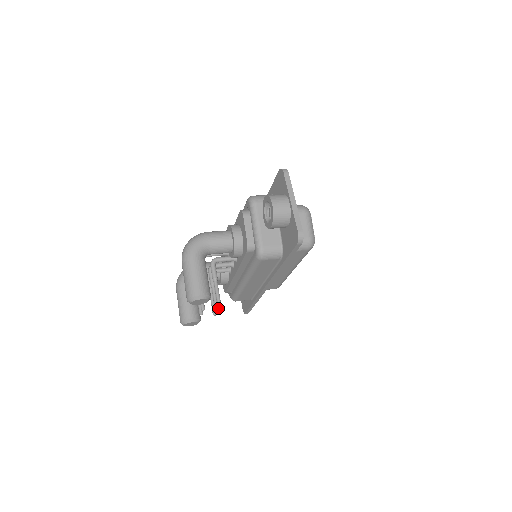
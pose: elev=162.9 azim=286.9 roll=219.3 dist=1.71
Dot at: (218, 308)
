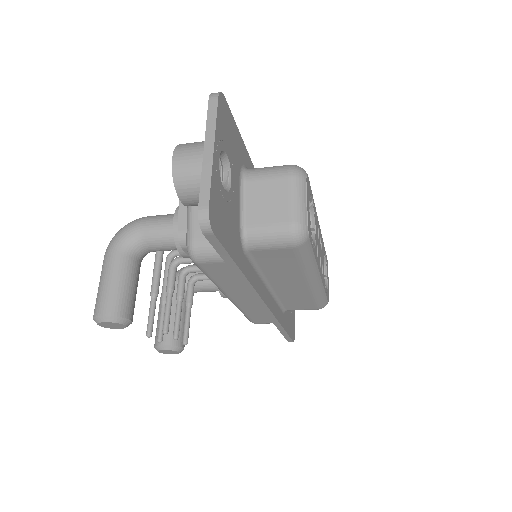
Dot at: (177, 335)
